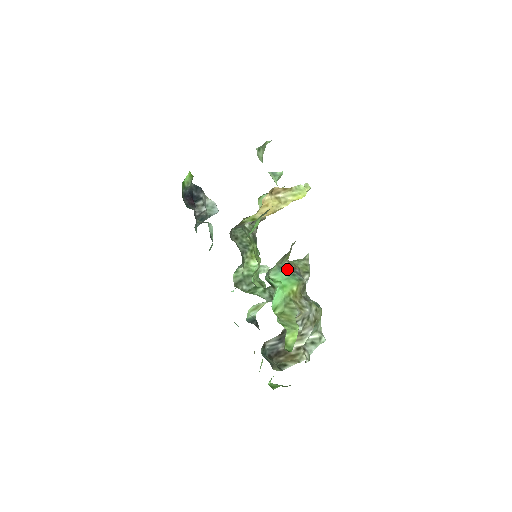
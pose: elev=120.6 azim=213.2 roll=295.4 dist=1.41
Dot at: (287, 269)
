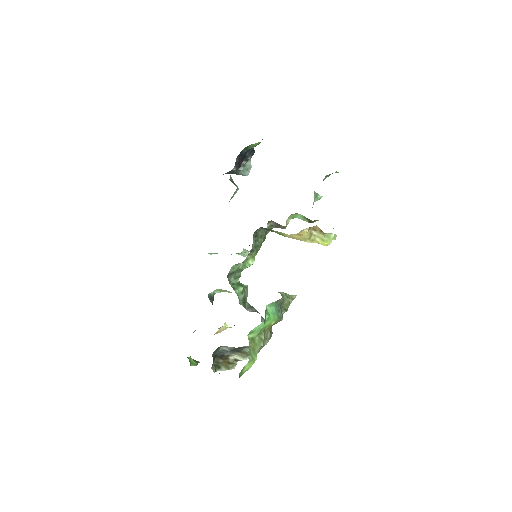
Dot at: (279, 304)
